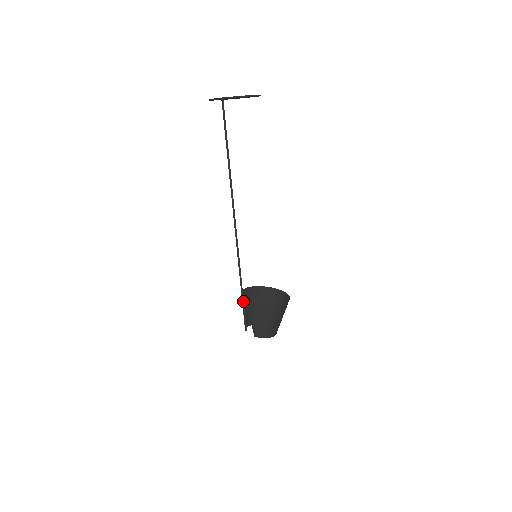
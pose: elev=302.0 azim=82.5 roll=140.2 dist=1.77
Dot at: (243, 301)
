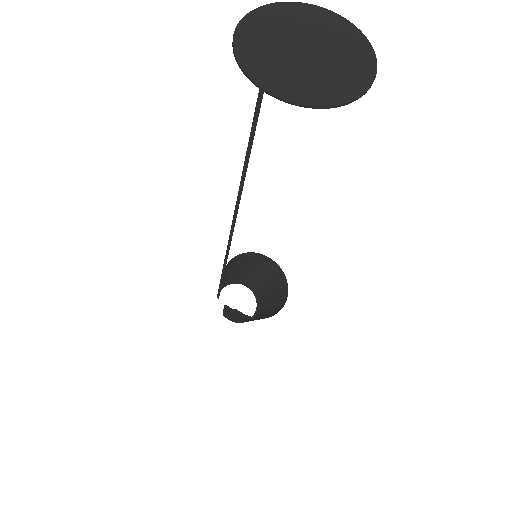
Dot at: (221, 281)
